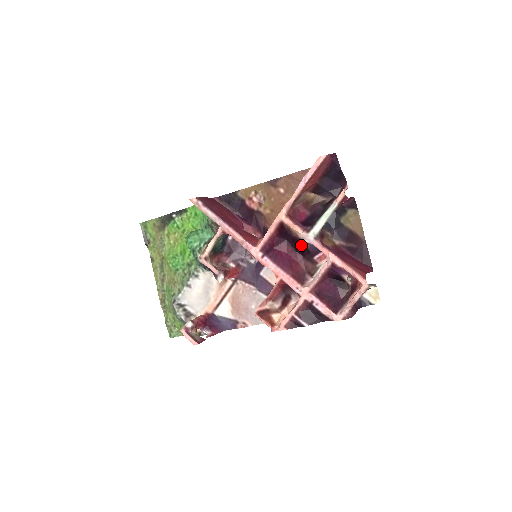
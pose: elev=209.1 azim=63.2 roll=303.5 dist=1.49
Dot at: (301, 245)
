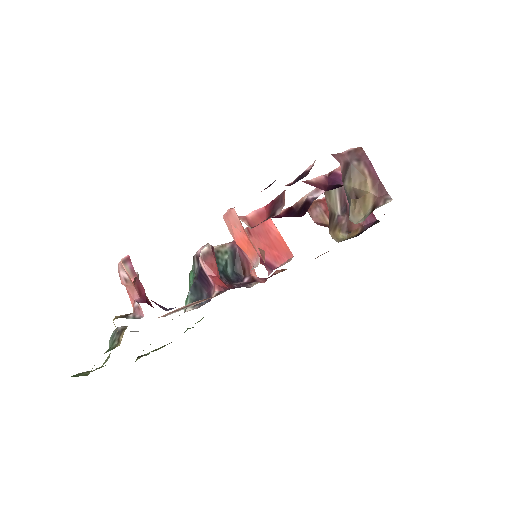
Dot at: (305, 205)
